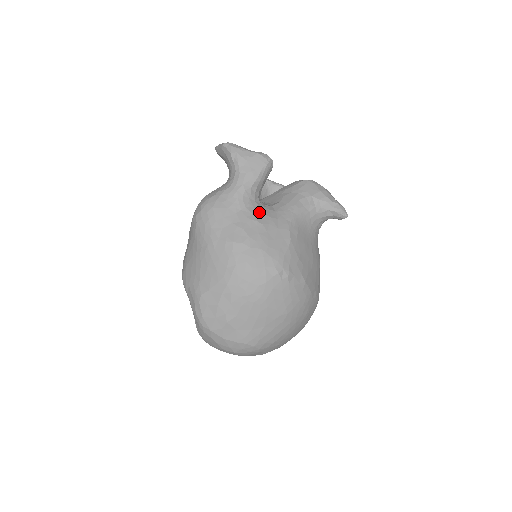
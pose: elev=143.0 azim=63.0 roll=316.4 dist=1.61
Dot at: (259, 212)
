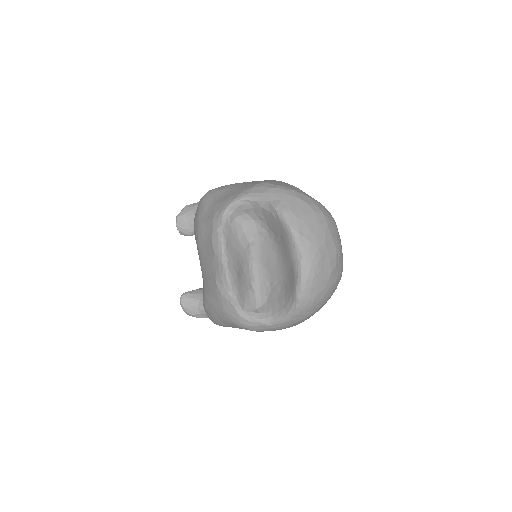
Dot at: occluded
